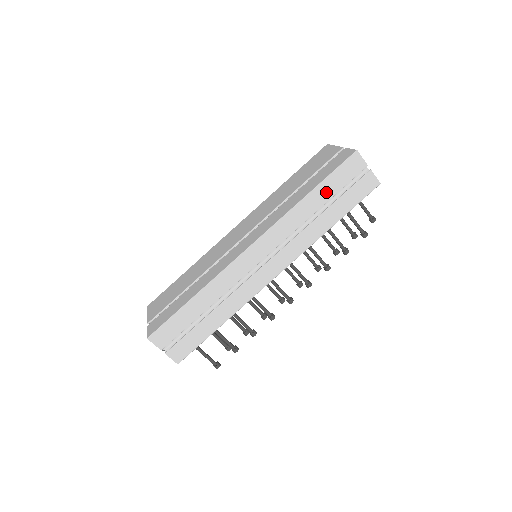
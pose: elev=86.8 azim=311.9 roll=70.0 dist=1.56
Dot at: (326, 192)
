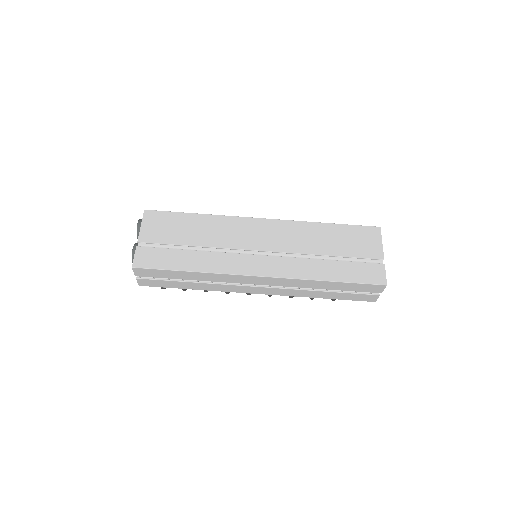
Dot at: (341, 287)
